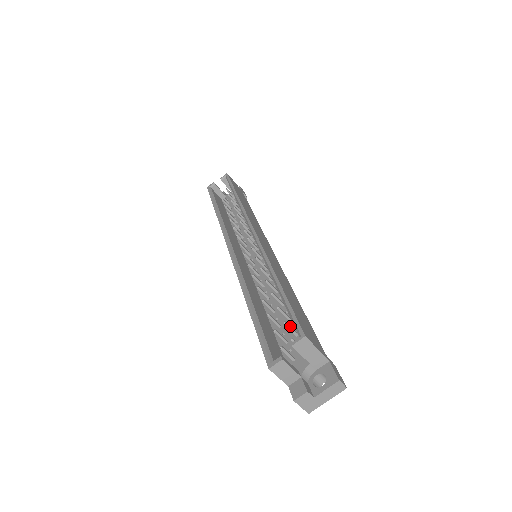
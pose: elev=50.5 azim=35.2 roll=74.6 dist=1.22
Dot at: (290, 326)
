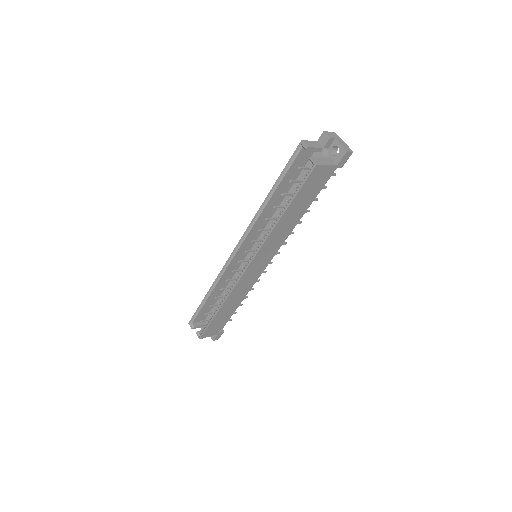
Dot at: occluded
